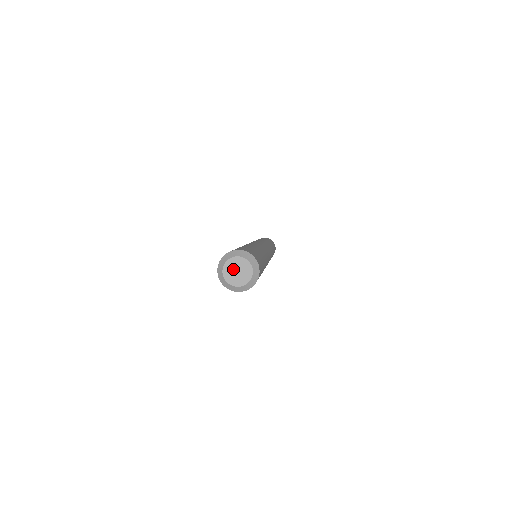
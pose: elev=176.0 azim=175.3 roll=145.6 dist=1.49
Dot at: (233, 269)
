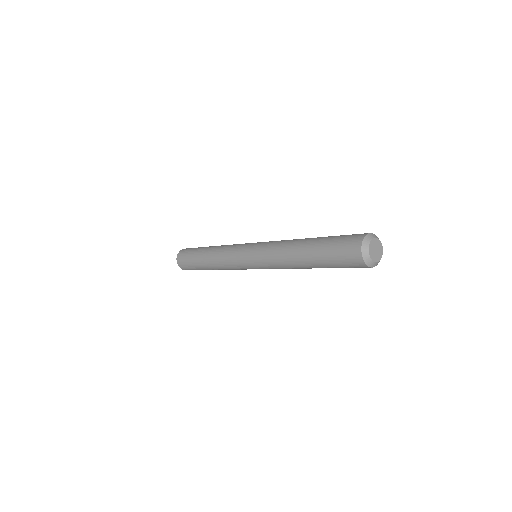
Dot at: (376, 246)
